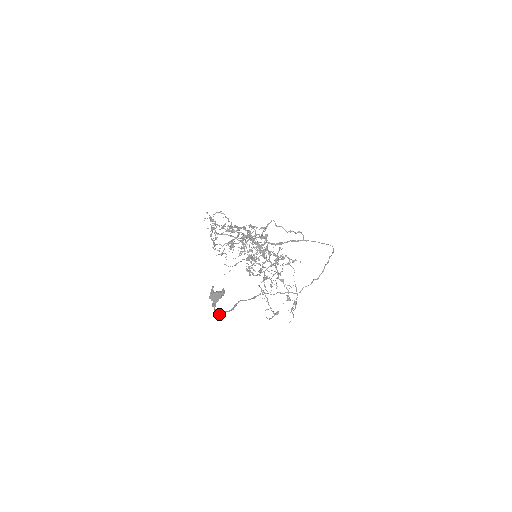
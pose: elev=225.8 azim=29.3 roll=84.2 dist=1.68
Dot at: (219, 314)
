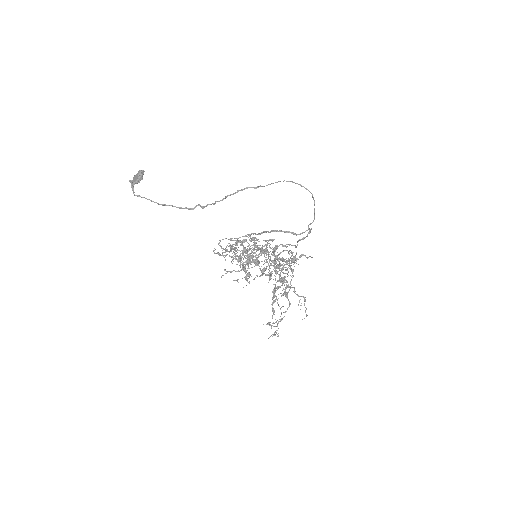
Dot at: (137, 196)
